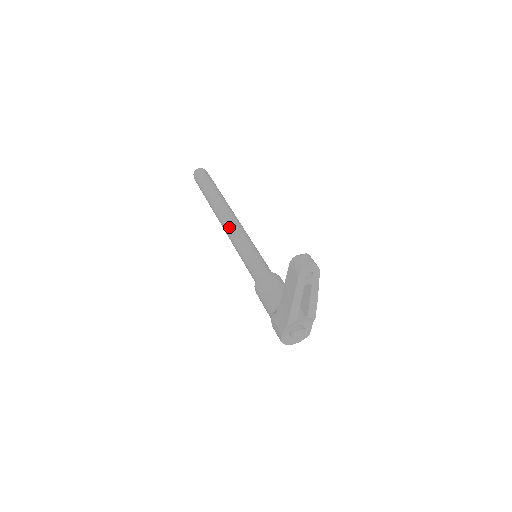
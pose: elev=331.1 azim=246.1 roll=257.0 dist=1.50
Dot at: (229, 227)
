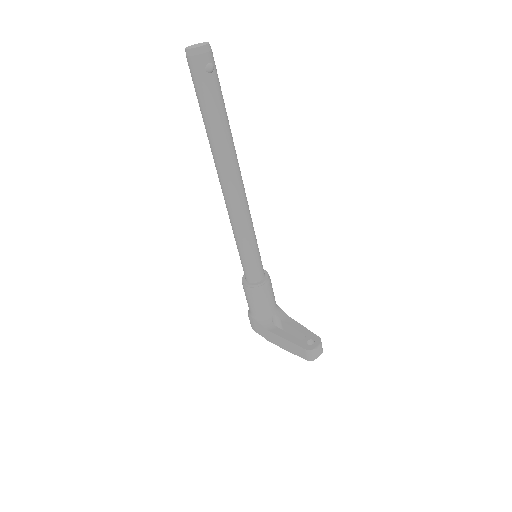
Dot at: (234, 205)
